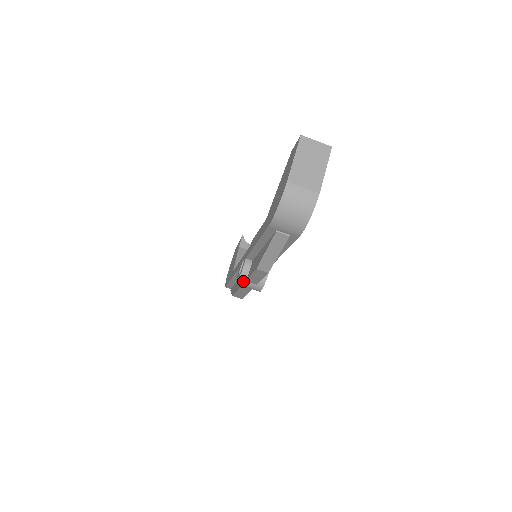
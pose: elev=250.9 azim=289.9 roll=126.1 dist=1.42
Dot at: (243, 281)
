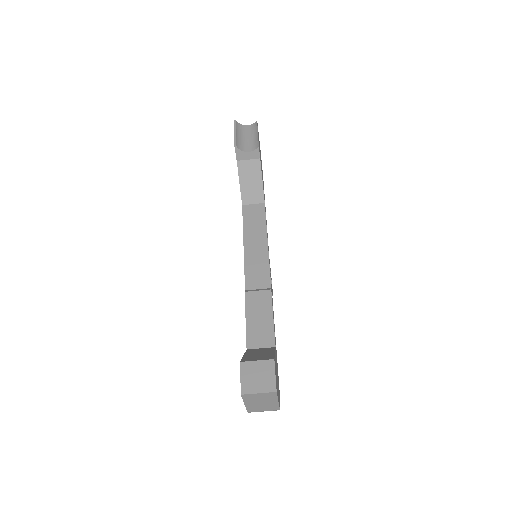
Dot at: occluded
